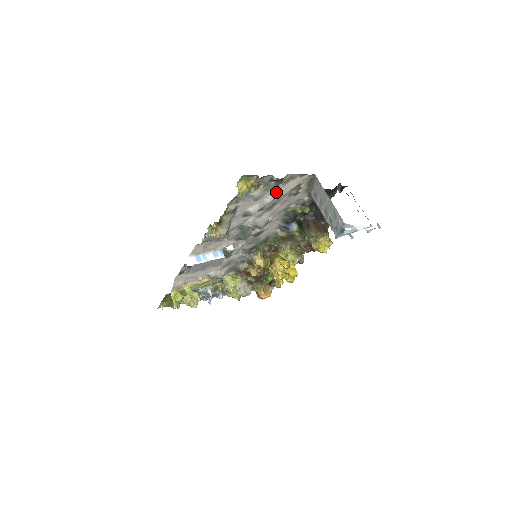
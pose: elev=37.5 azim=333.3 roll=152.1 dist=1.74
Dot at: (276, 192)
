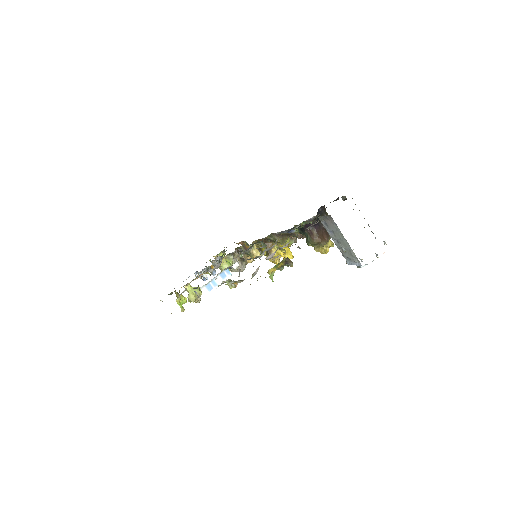
Dot at: occluded
